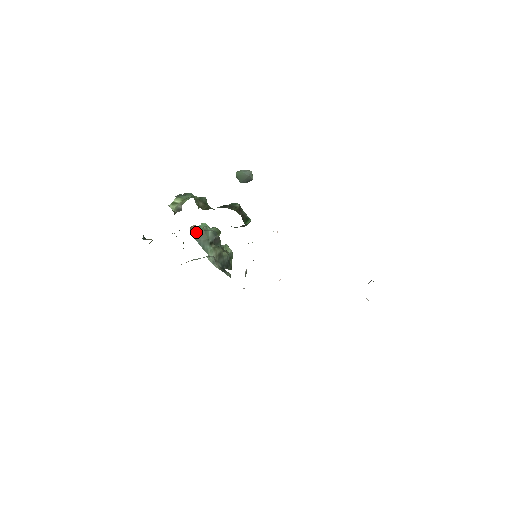
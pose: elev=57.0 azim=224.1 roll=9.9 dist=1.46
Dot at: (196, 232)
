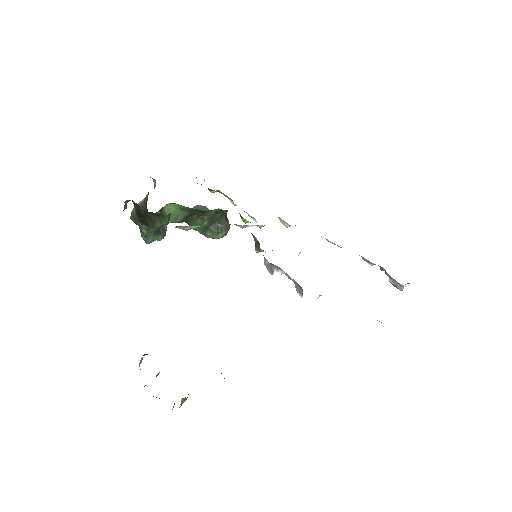
Dot at: occluded
